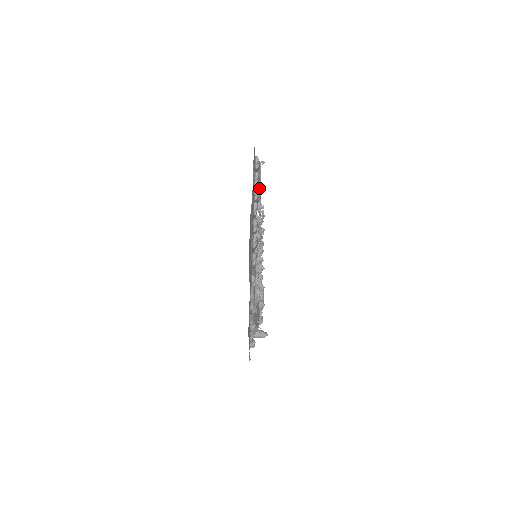
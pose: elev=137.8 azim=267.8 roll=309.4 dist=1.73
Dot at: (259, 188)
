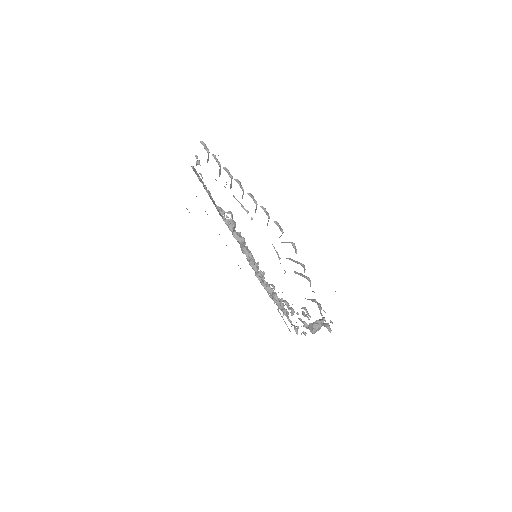
Dot at: (209, 194)
